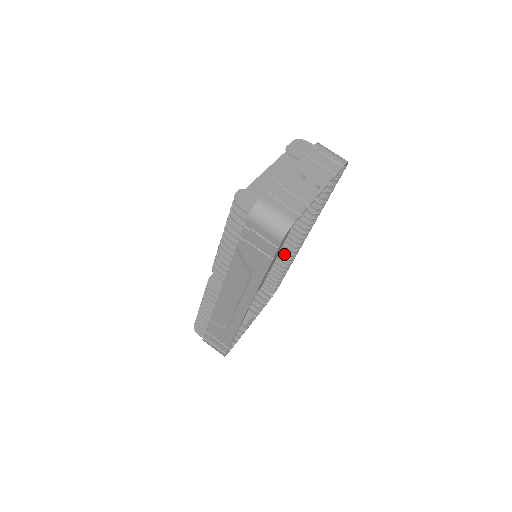
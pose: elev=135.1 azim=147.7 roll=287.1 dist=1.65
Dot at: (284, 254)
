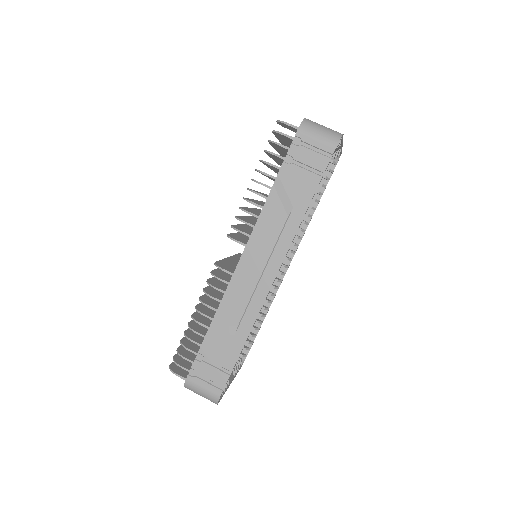
Dot at: occluded
